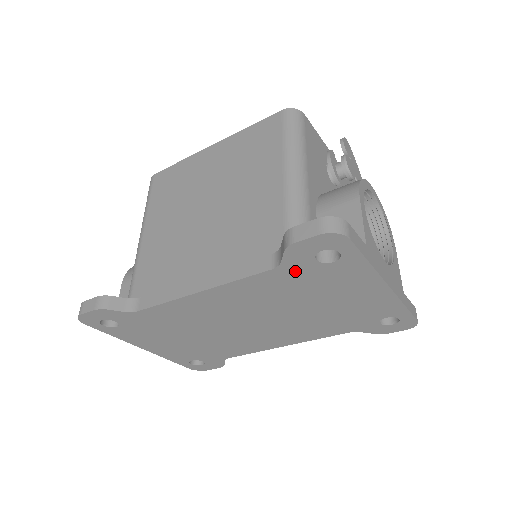
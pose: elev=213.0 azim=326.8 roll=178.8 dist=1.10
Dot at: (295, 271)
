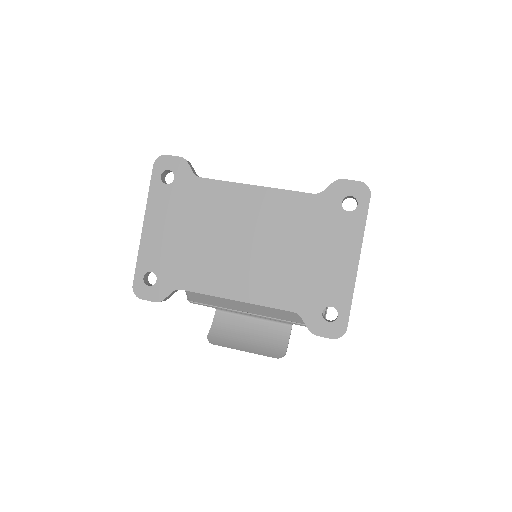
Dot at: (323, 205)
